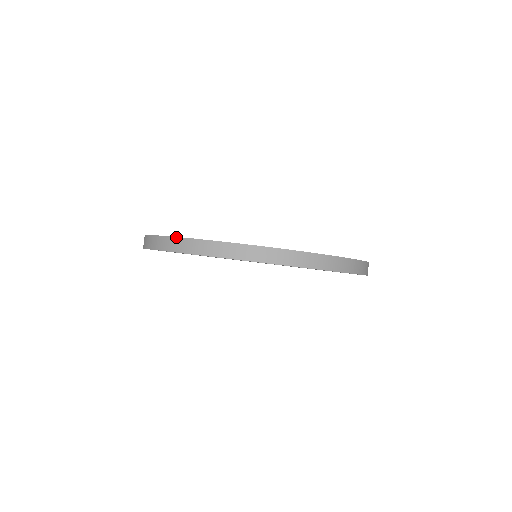
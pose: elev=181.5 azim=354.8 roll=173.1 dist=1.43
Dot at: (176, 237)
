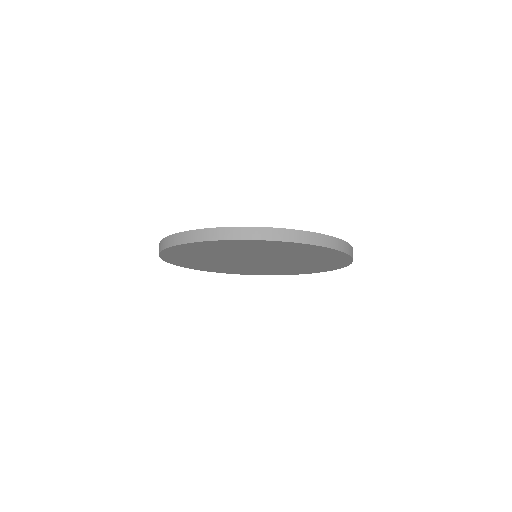
Dot at: (162, 240)
